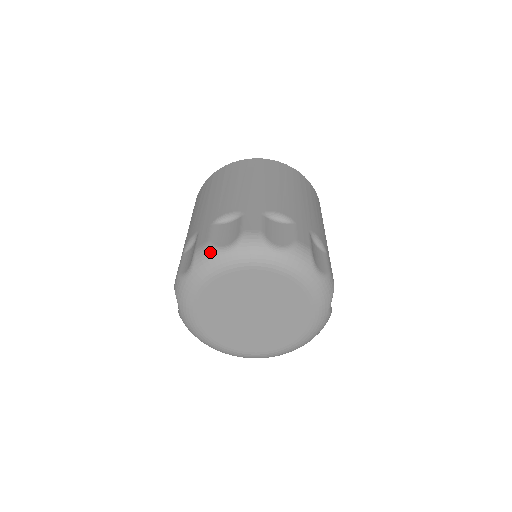
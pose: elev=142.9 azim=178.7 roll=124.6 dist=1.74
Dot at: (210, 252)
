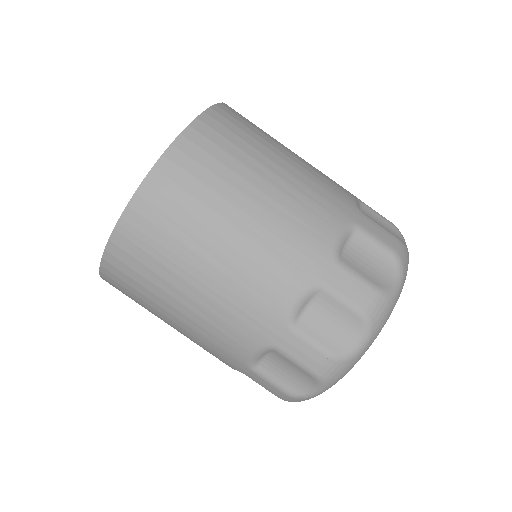
Dot at: occluded
